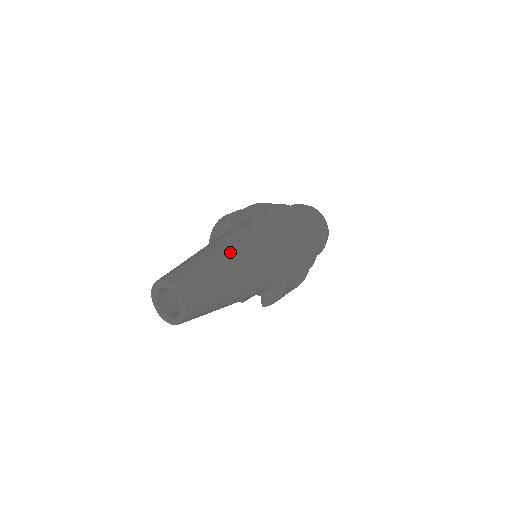
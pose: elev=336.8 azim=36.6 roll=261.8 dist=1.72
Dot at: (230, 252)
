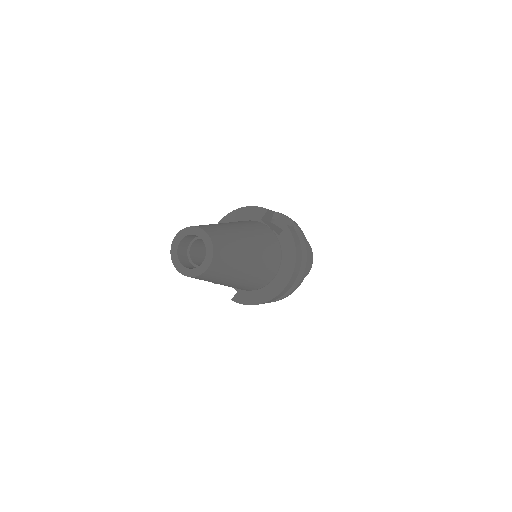
Dot at: (258, 245)
